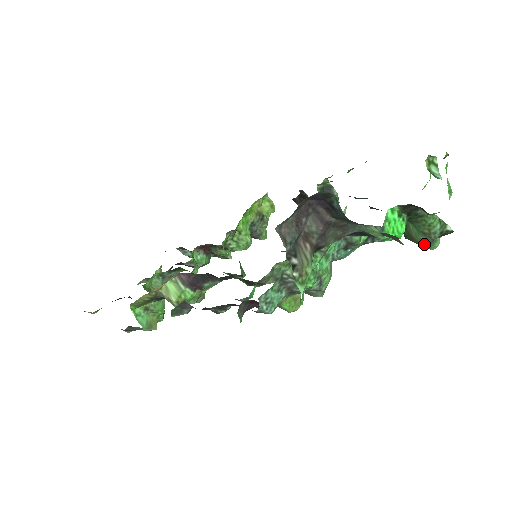
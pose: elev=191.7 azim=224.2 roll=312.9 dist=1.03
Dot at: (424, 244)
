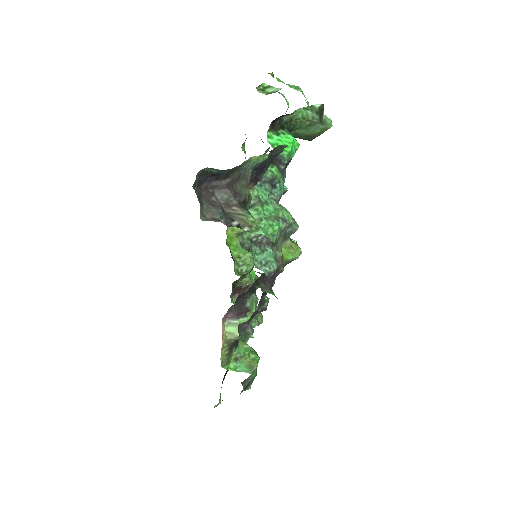
Dot at: (321, 130)
